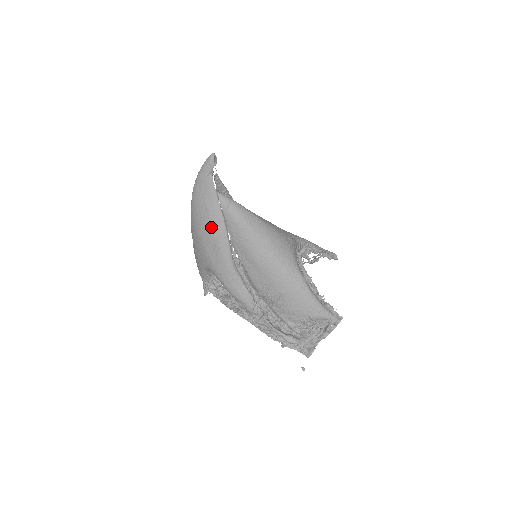
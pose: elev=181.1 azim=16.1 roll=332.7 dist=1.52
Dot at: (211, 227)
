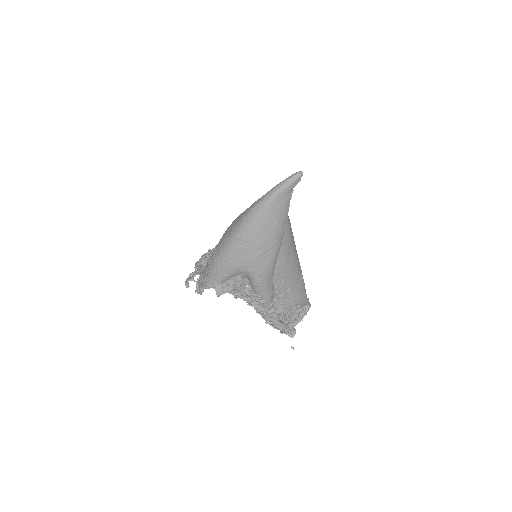
Dot at: (274, 235)
